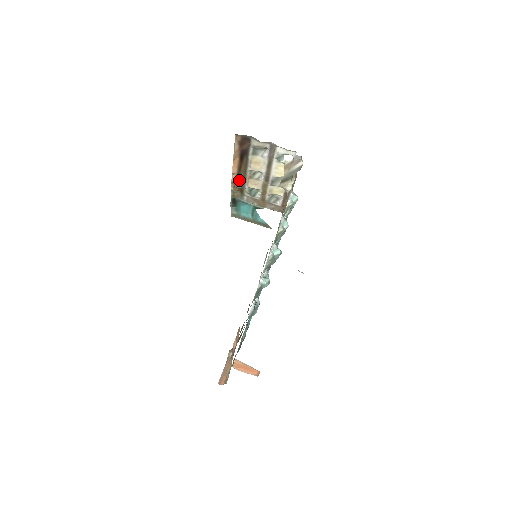
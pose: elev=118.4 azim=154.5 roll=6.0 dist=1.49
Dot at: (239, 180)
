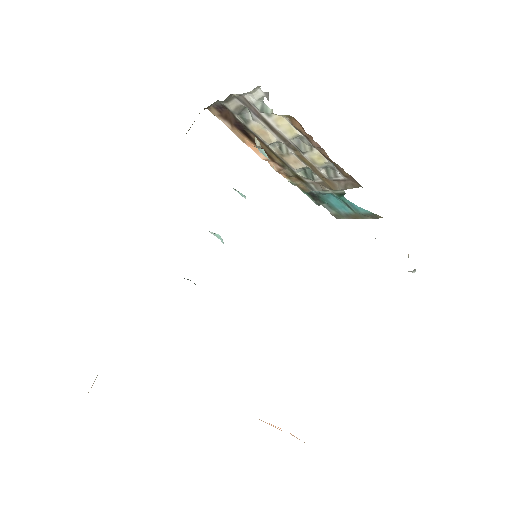
Dot at: (280, 165)
